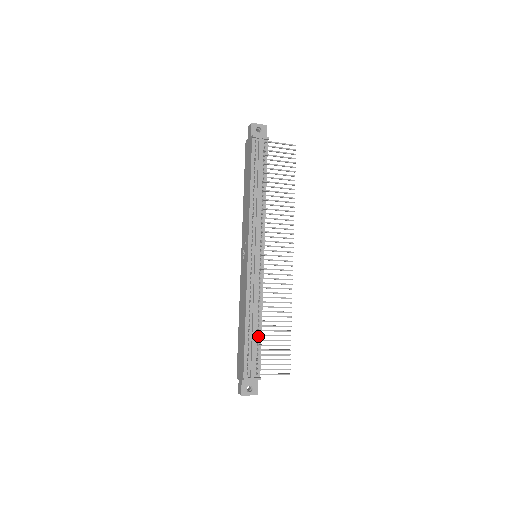
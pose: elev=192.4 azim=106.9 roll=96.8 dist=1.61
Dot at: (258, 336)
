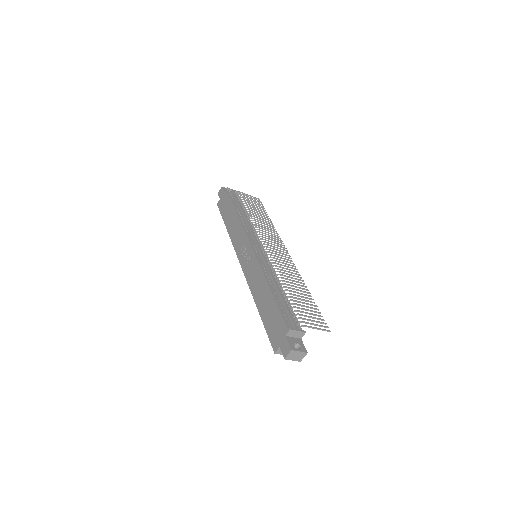
Dot at: (286, 300)
